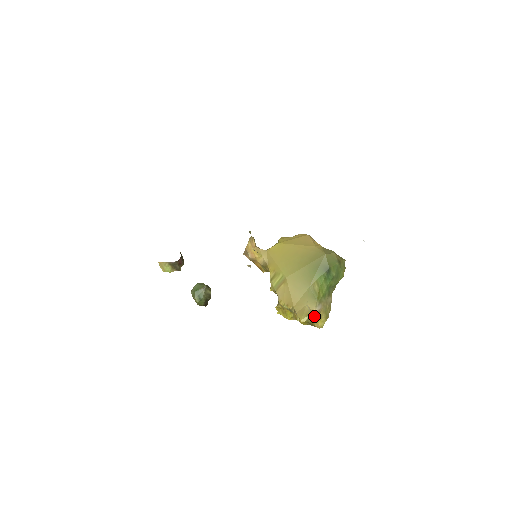
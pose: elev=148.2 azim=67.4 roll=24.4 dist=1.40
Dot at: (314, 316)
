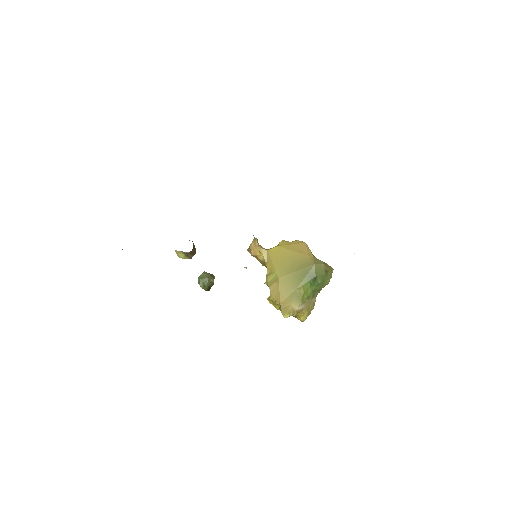
Dot at: occluded
